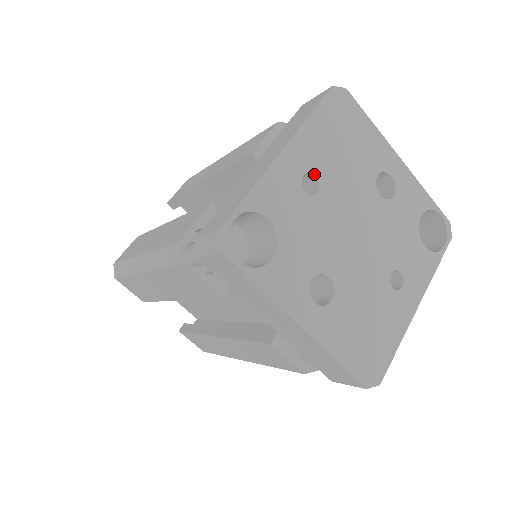
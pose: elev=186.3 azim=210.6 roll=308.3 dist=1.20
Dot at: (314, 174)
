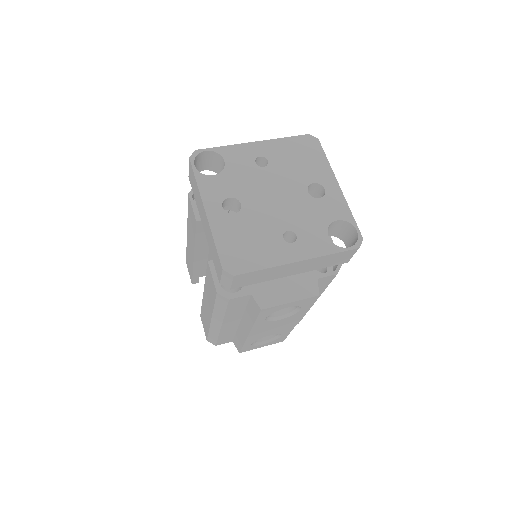
Dot at: (267, 159)
